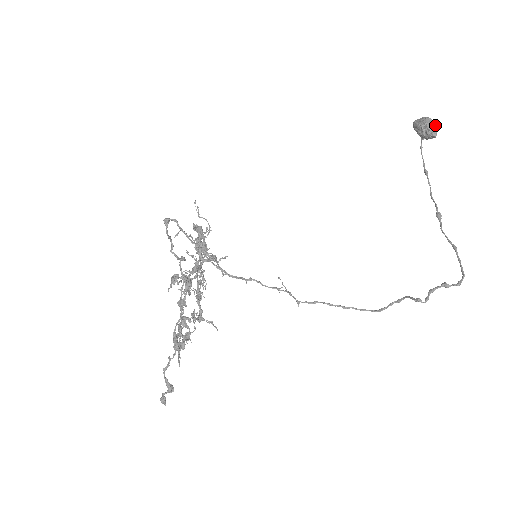
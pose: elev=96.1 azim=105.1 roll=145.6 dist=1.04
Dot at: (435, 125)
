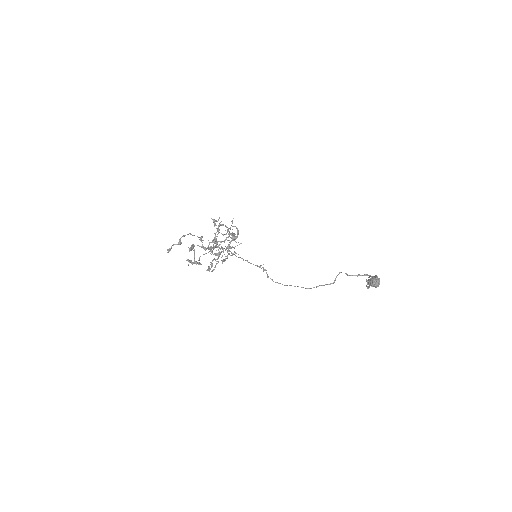
Dot at: (379, 278)
